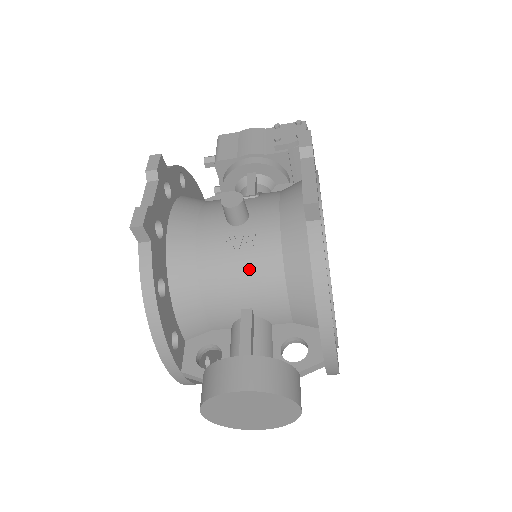
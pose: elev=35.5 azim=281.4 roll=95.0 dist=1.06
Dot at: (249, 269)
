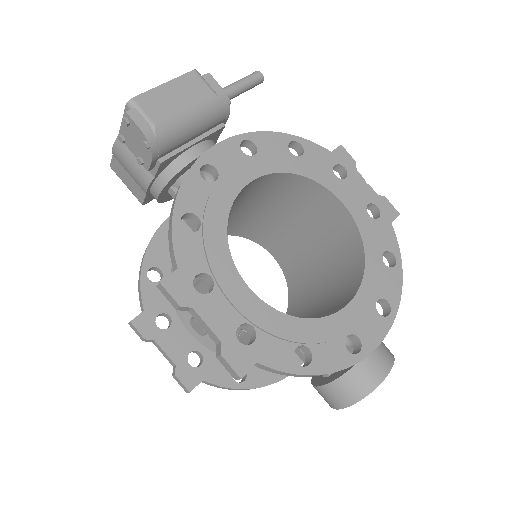
Dot at: occluded
